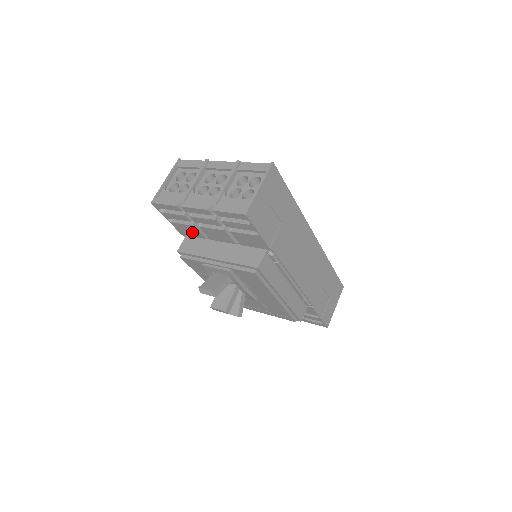
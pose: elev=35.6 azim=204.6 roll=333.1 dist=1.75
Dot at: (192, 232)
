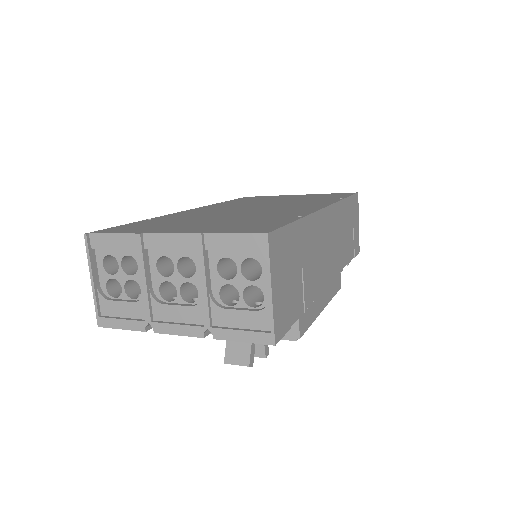
Dot at: occluded
